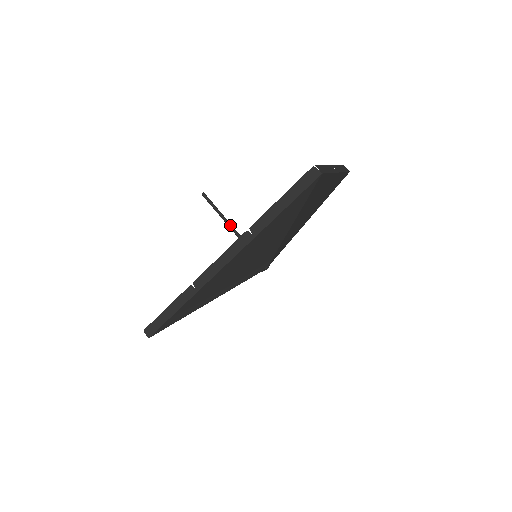
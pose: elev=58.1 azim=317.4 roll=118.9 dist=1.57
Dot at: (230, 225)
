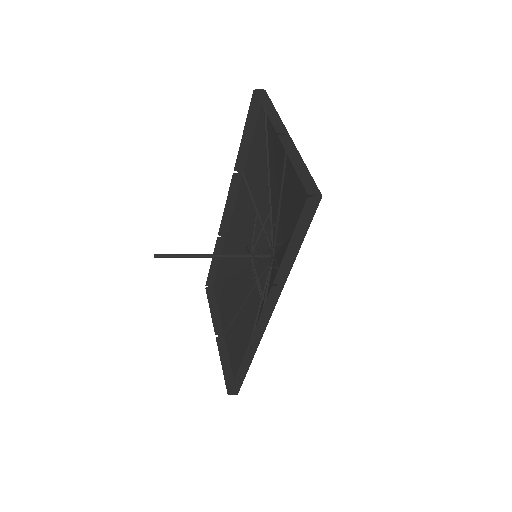
Dot at: (209, 256)
